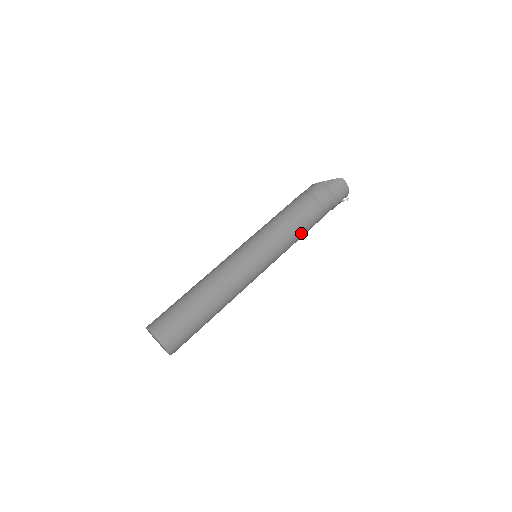
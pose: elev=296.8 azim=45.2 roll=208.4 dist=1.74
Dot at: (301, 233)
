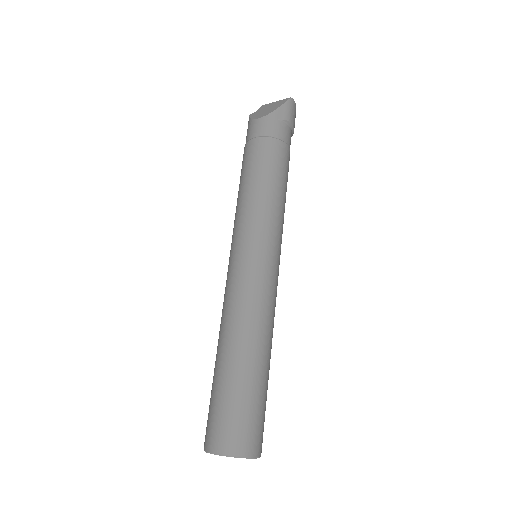
Dot at: occluded
